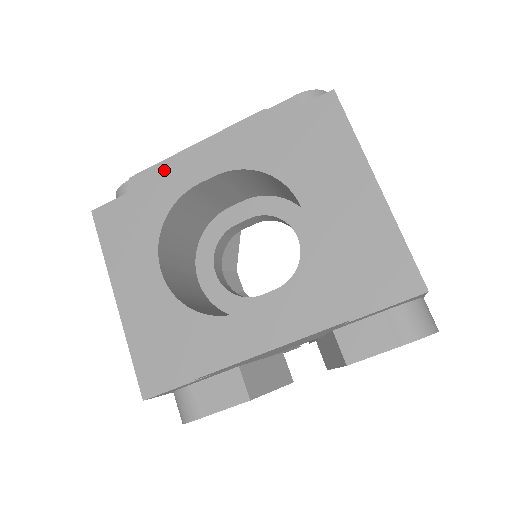
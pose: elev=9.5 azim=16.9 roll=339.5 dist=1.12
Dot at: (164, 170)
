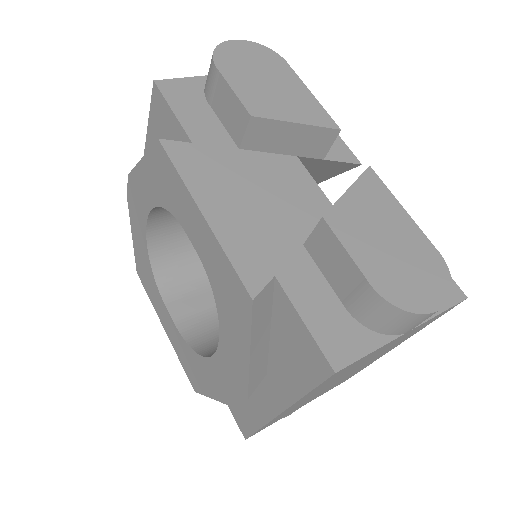
Dot at: (177, 183)
